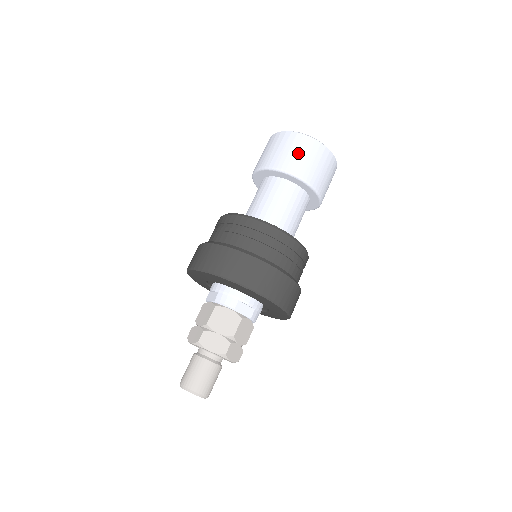
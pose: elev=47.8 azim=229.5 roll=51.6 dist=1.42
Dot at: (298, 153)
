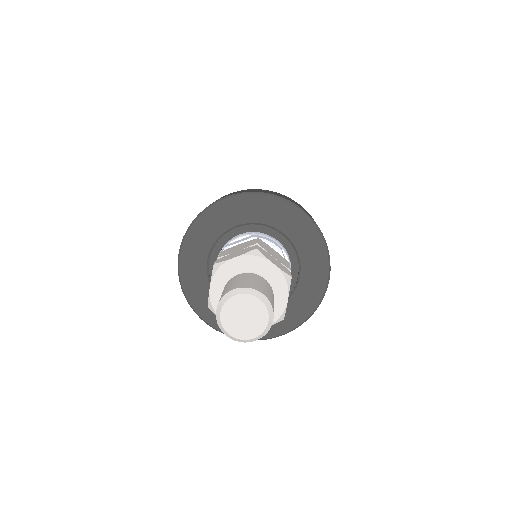
Dot at: occluded
